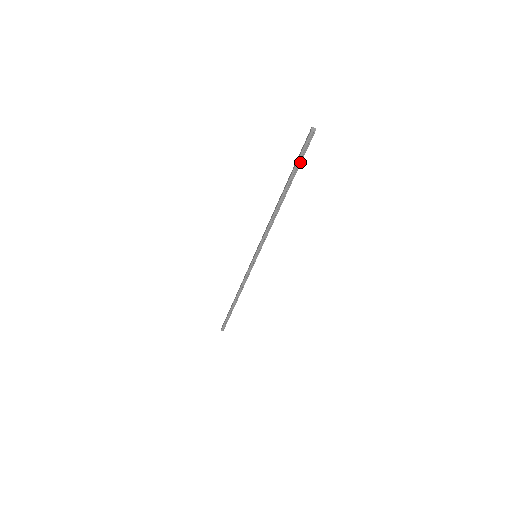
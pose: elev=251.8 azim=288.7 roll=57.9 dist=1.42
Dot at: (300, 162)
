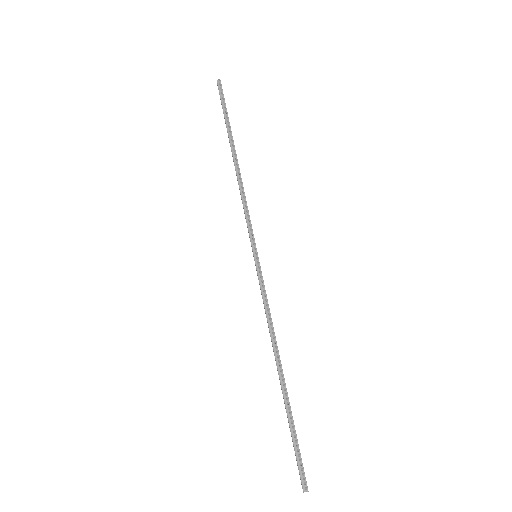
Dot at: (226, 109)
